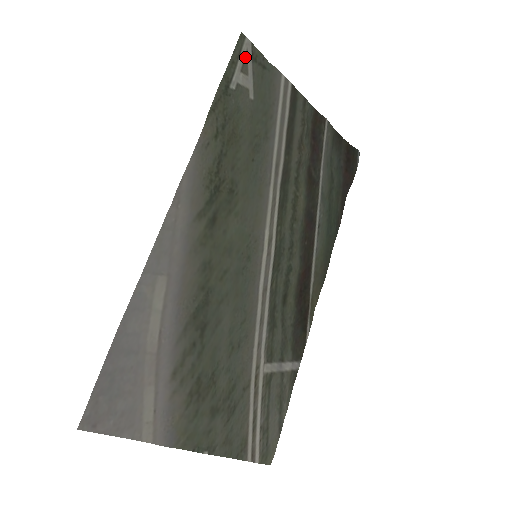
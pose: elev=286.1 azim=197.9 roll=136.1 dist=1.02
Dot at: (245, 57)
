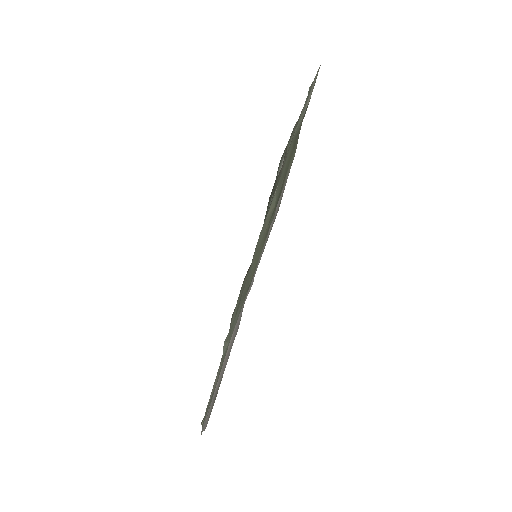
Dot at: (313, 84)
